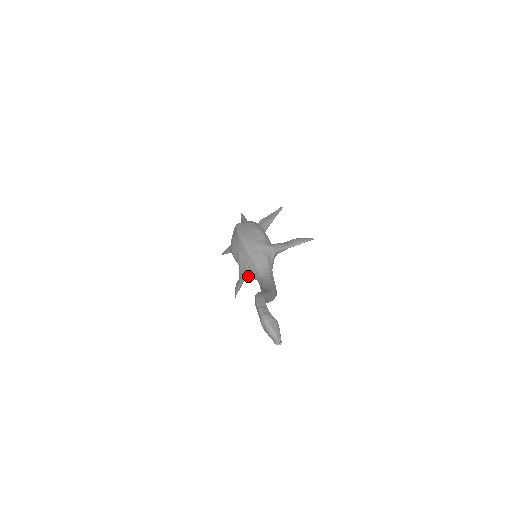
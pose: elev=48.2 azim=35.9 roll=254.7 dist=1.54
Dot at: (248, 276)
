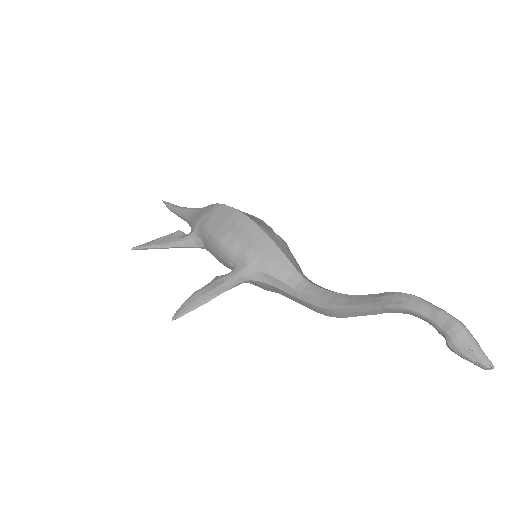
Dot at: occluded
